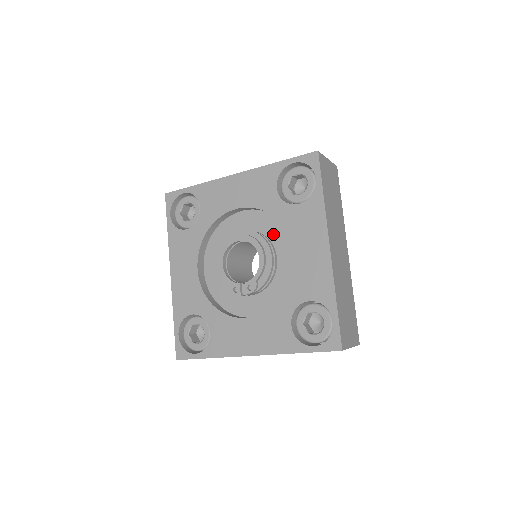
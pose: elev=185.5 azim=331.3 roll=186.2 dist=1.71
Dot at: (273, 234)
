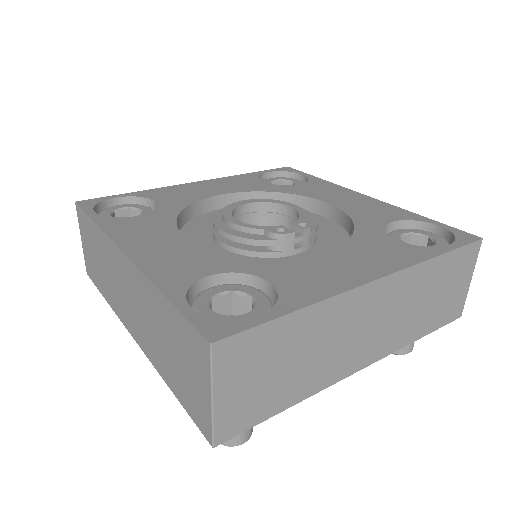
Dot at: occluded
